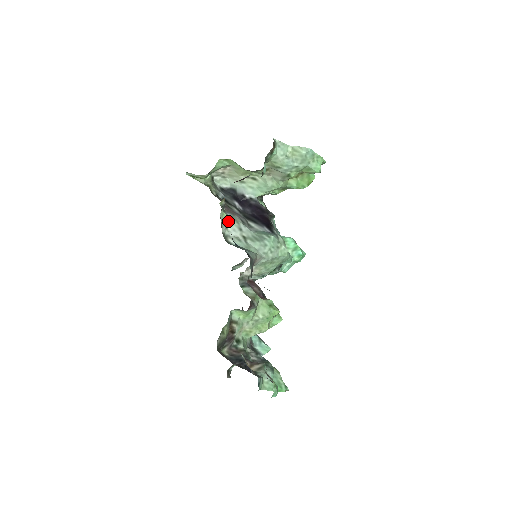
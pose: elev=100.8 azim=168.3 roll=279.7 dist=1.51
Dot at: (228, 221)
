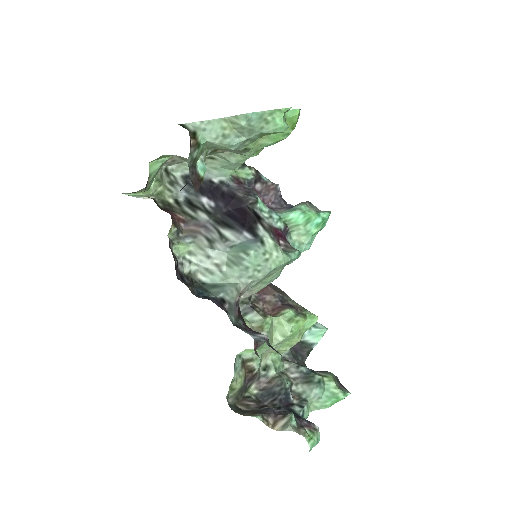
Dot at: (189, 252)
